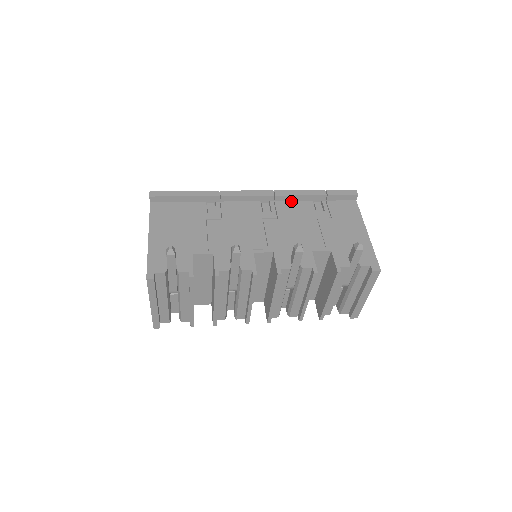
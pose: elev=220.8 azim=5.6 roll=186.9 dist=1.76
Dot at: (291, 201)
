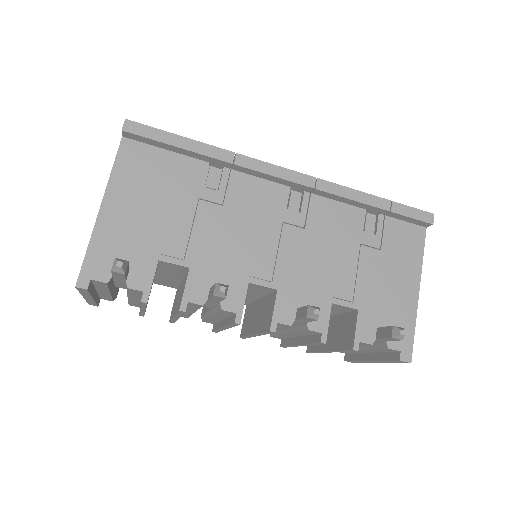
Dot at: (335, 201)
